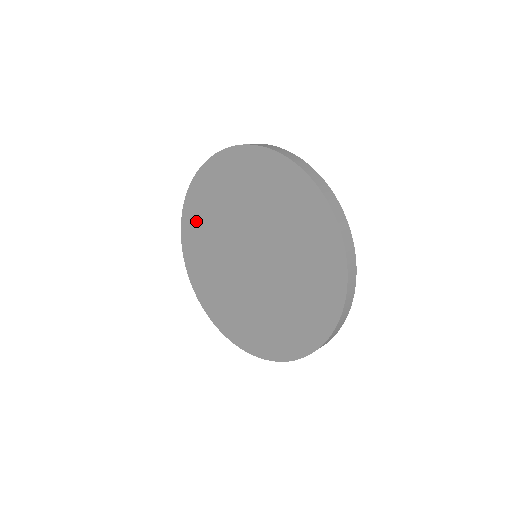
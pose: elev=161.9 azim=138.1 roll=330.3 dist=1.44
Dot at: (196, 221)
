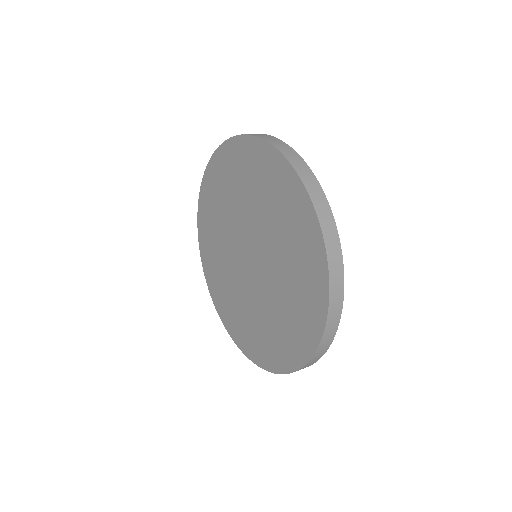
Dot at: (207, 220)
